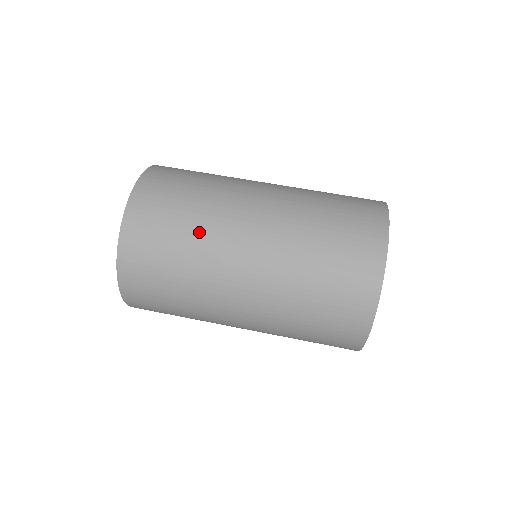
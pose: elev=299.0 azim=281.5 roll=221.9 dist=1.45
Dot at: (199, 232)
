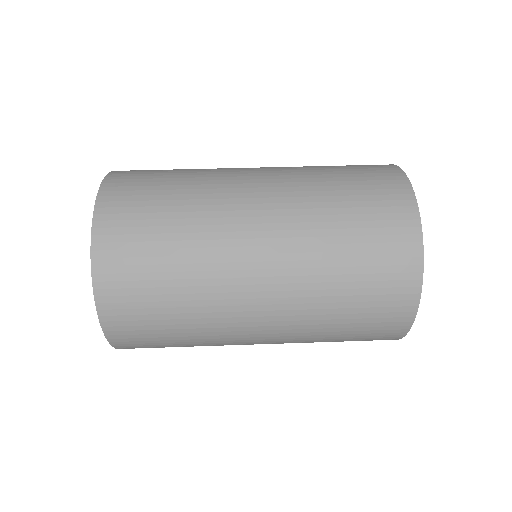
Dot at: (196, 307)
